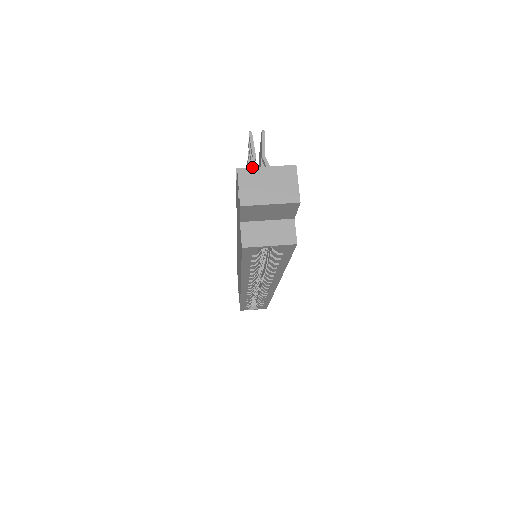
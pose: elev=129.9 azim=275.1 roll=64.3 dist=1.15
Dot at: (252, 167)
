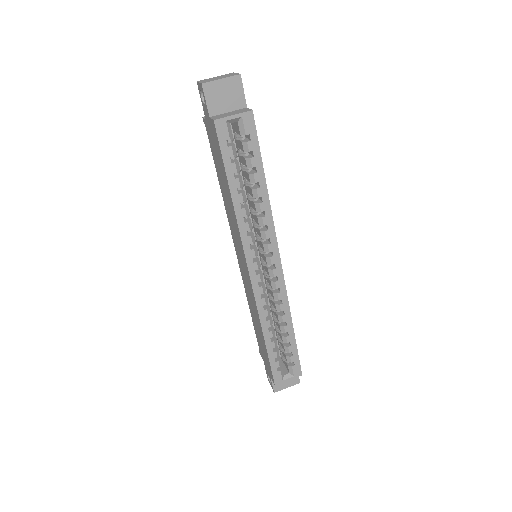
Dot at: (206, 79)
